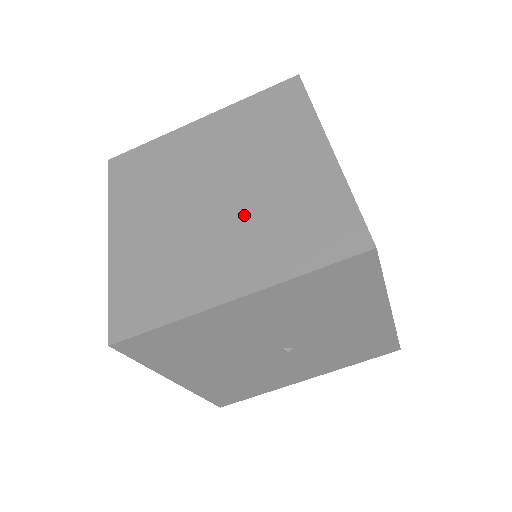
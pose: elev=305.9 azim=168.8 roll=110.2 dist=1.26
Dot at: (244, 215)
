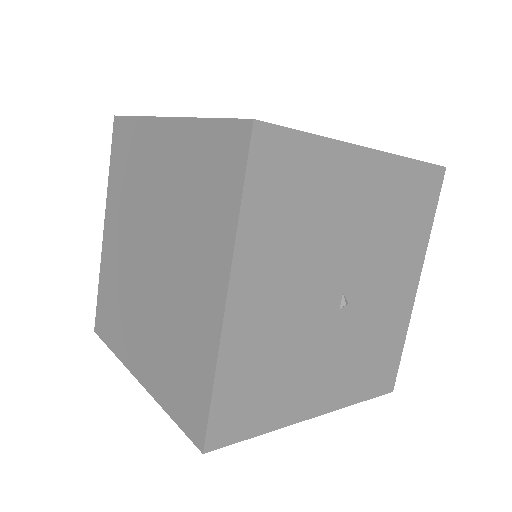
Dot at: occluded
